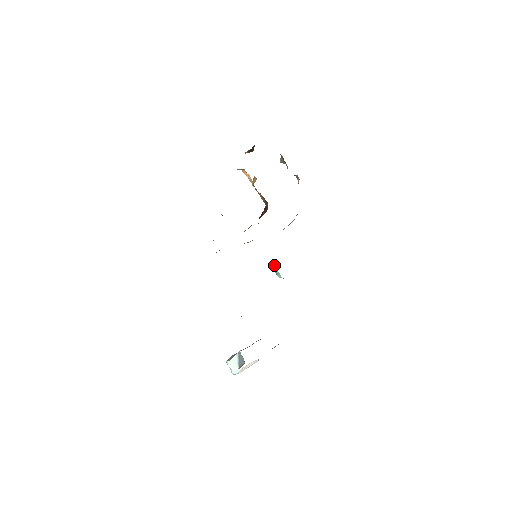
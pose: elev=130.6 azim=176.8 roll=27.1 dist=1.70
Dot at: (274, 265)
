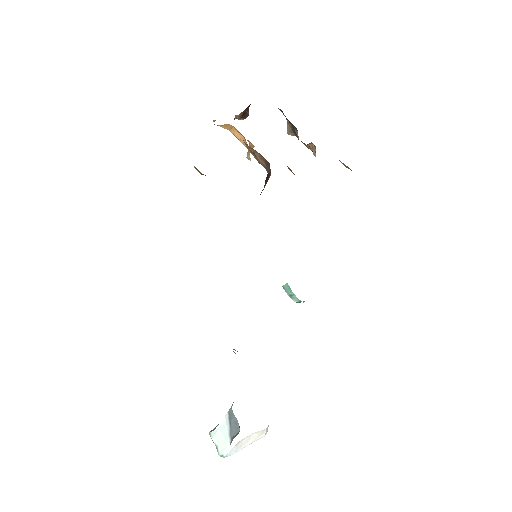
Dot at: (286, 283)
